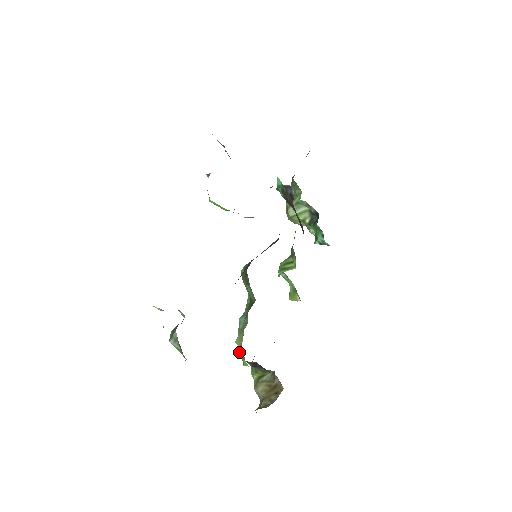
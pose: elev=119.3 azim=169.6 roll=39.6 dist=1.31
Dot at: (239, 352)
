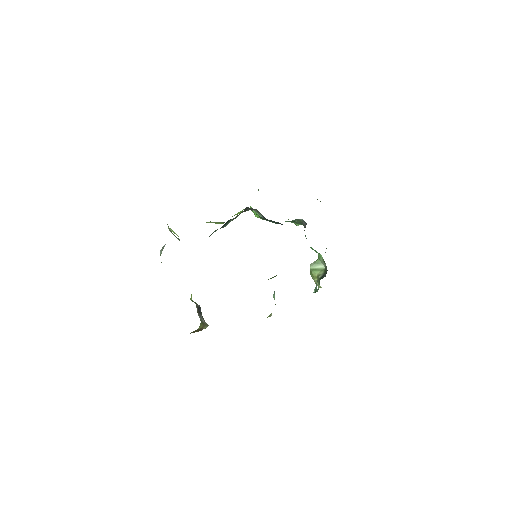
Dot at: occluded
